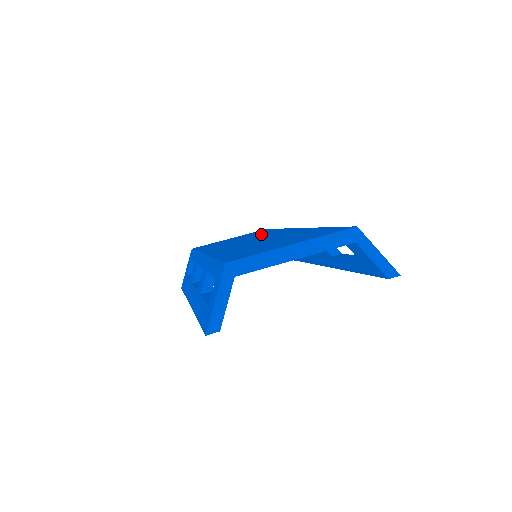
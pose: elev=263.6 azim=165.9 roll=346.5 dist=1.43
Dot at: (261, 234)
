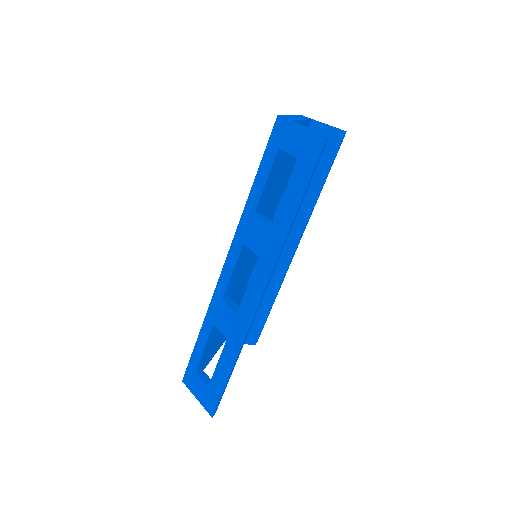
Dot at: occluded
